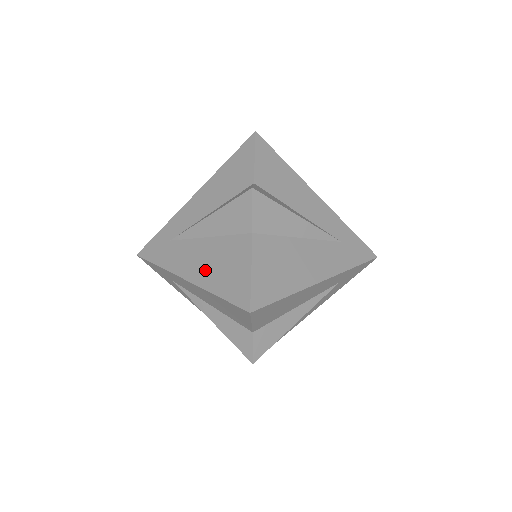
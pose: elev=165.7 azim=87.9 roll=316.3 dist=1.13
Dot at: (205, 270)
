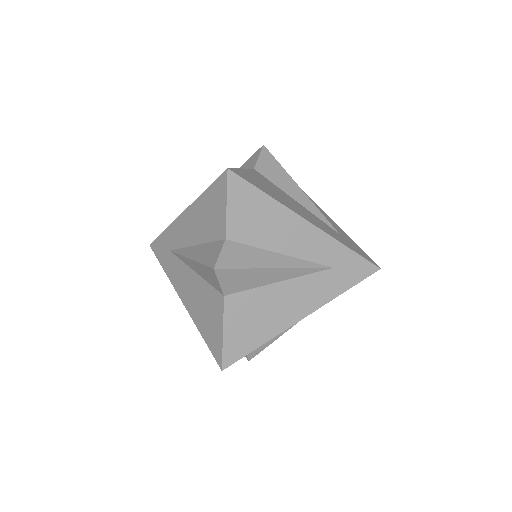
Dot at: occluded
